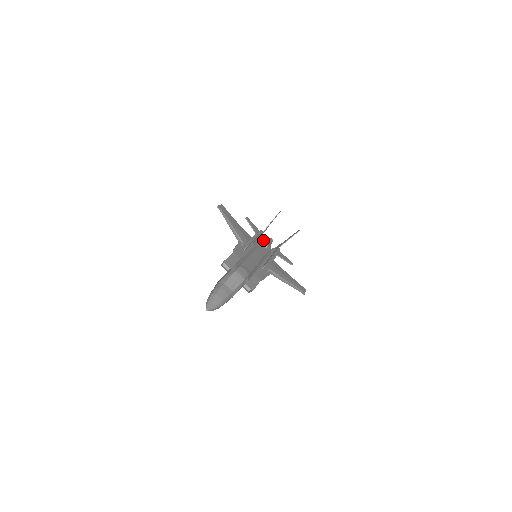
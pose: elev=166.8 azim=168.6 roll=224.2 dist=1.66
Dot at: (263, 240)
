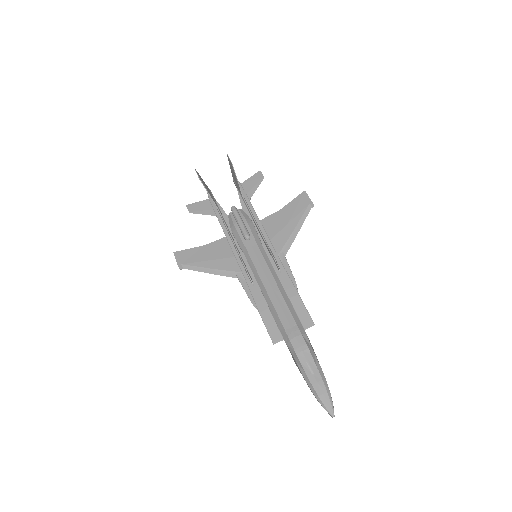
Dot at: (234, 227)
